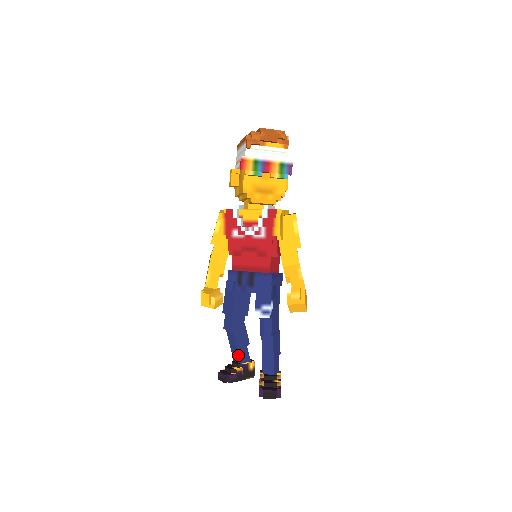
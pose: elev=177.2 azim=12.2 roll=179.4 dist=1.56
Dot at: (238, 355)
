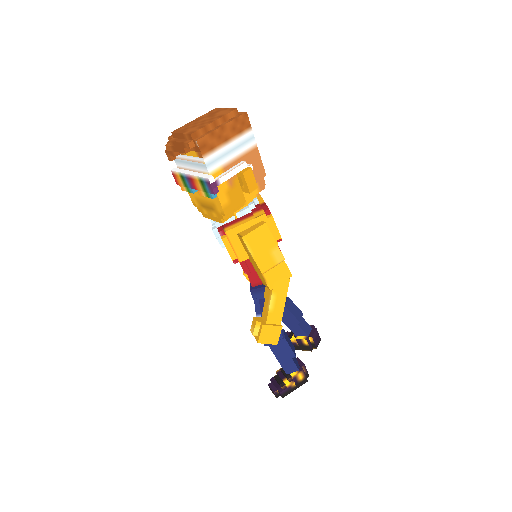
Dot at: (290, 329)
